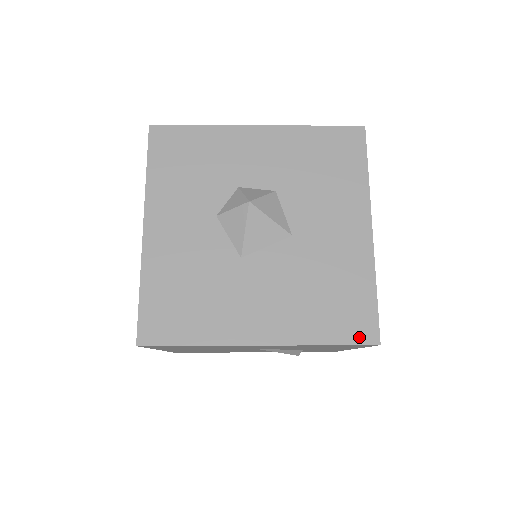
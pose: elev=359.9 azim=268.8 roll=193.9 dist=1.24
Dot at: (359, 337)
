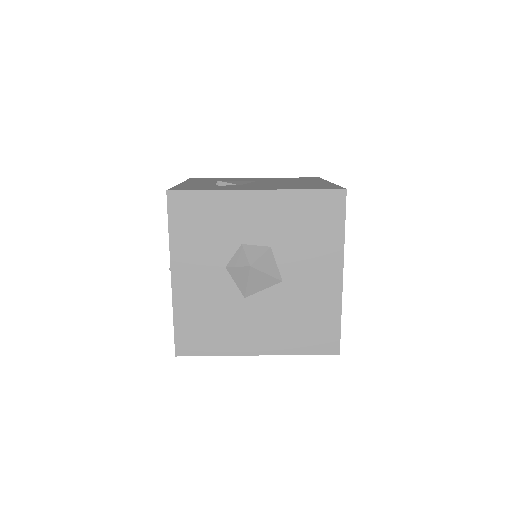
Dot at: (326, 350)
